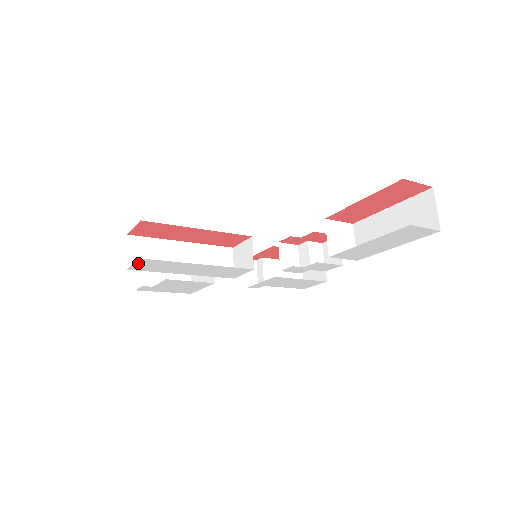
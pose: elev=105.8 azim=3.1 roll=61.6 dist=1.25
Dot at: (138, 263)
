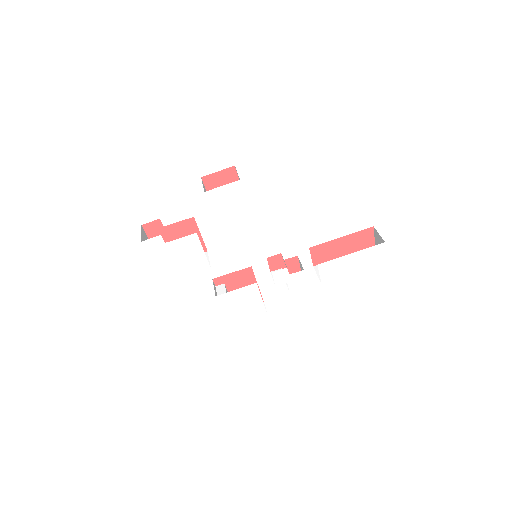
Dot at: (226, 187)
